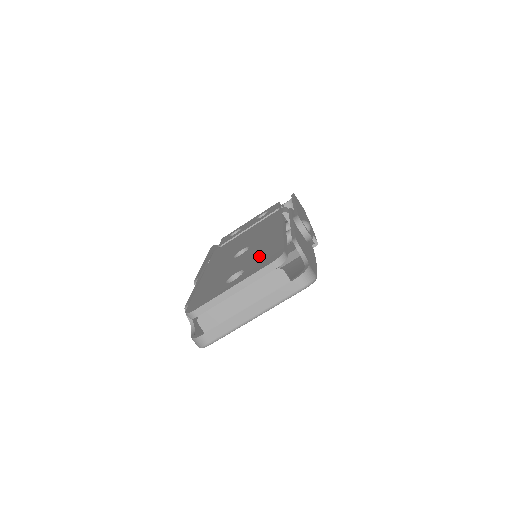
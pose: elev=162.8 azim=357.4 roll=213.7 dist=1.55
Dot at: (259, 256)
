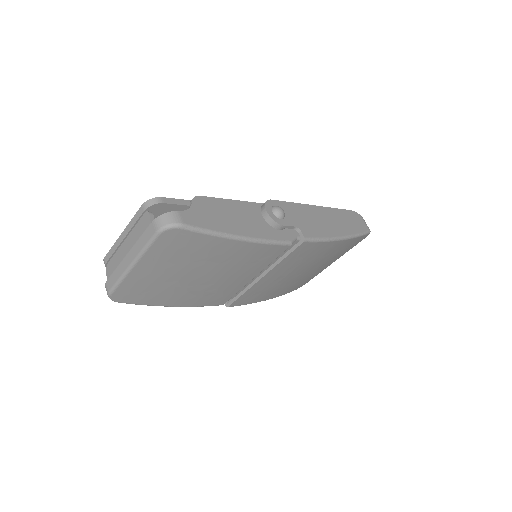
Dot at: occluded
